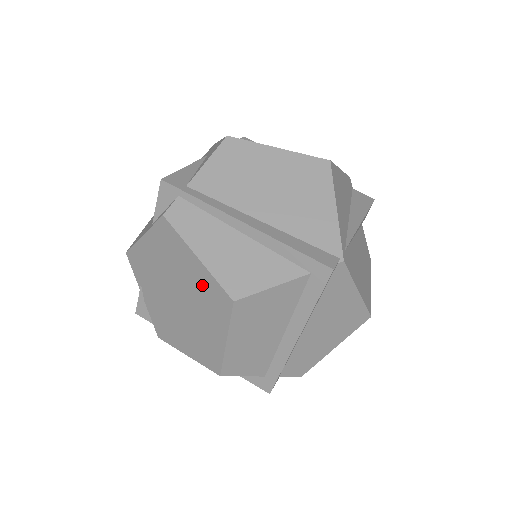
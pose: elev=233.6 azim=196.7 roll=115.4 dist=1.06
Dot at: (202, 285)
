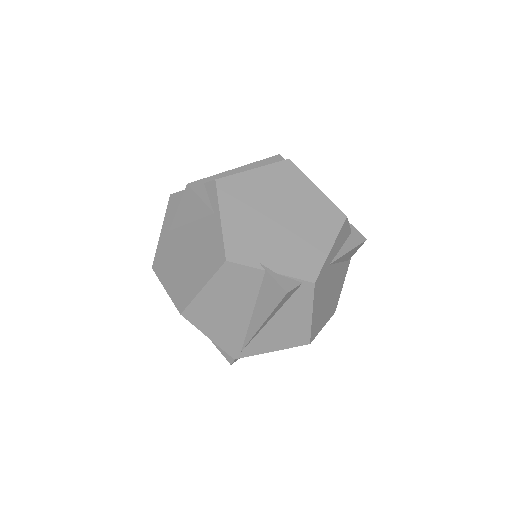
Dot at: (274, 179)
